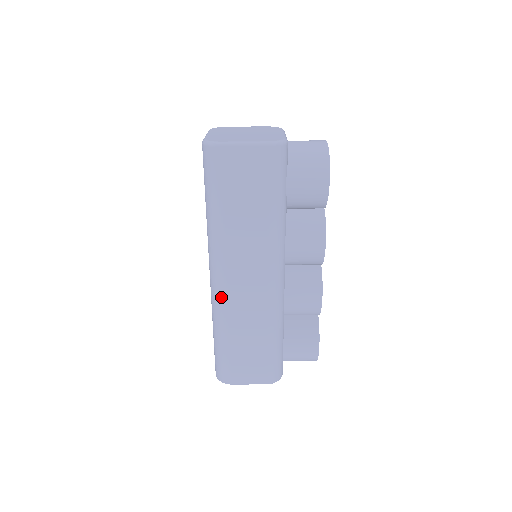
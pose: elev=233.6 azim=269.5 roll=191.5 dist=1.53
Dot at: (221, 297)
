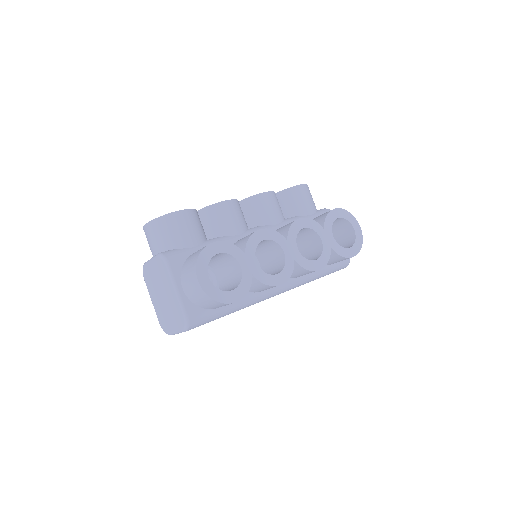
Dot at: occluded
